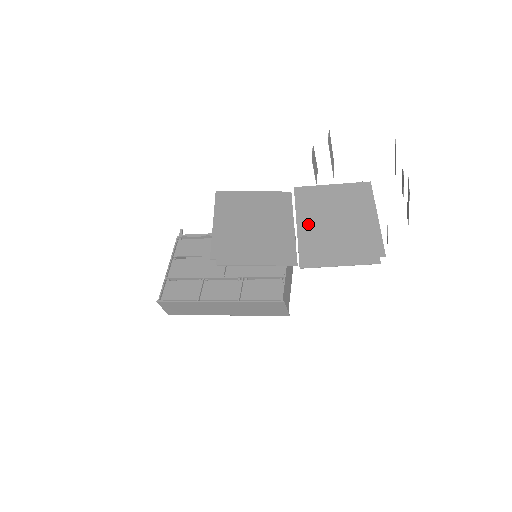
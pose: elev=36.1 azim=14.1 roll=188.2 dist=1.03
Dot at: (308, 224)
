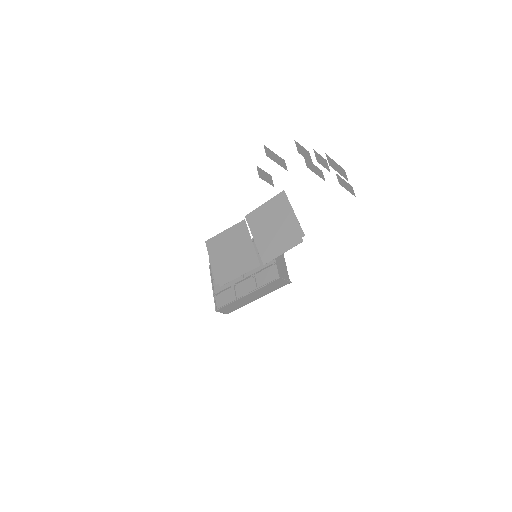
Dot at: (259, 236)
